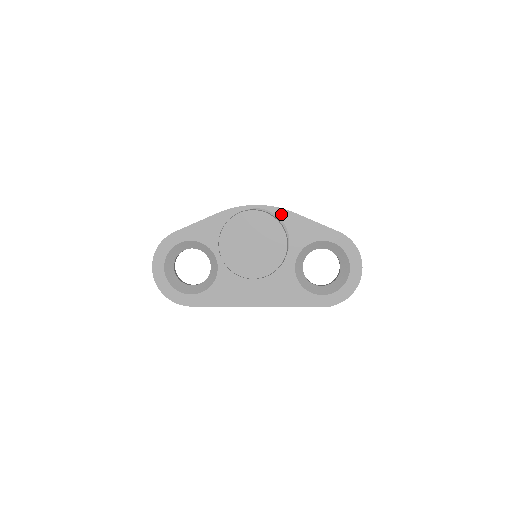
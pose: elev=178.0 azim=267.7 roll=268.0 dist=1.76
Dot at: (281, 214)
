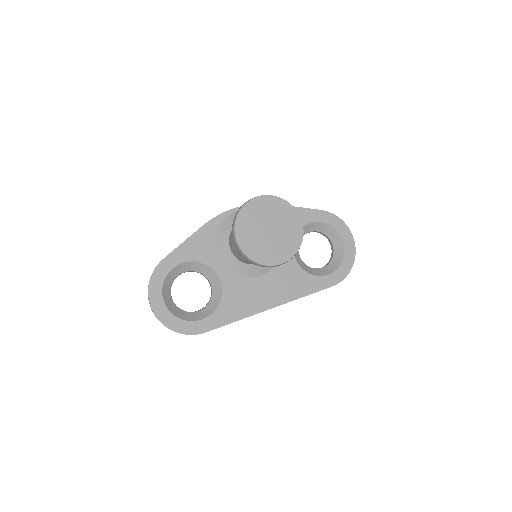
Dot at: occluded
